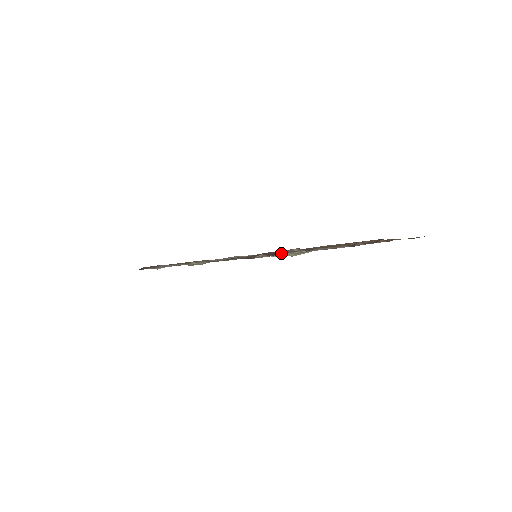
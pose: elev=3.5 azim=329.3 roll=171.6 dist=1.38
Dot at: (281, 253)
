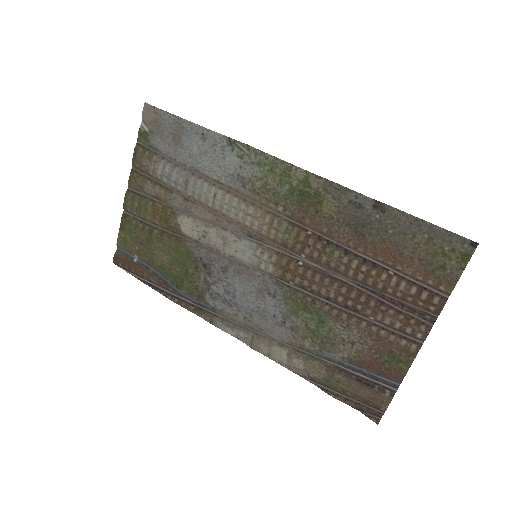
Dot at: (366, 380)
